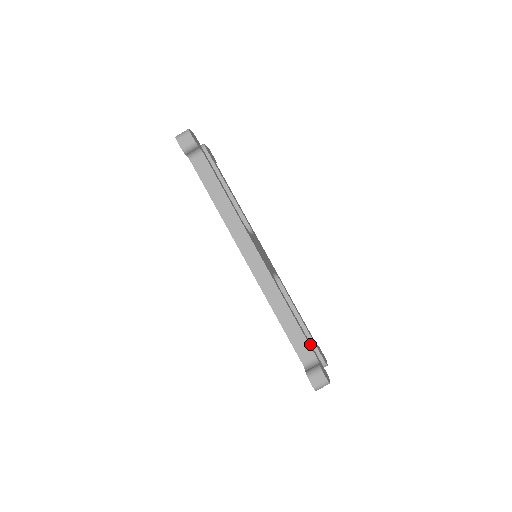
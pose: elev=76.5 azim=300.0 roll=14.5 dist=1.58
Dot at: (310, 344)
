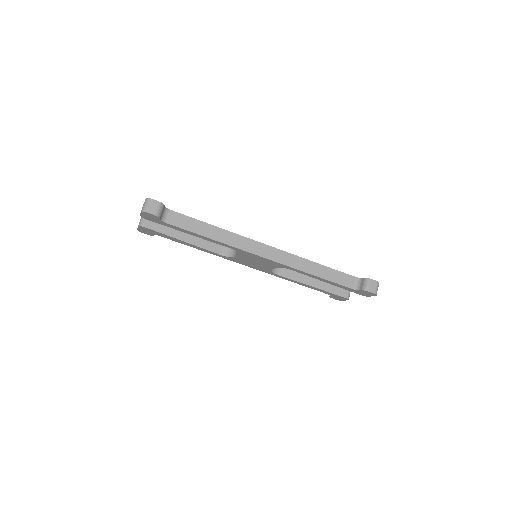
Dot at: occluded
